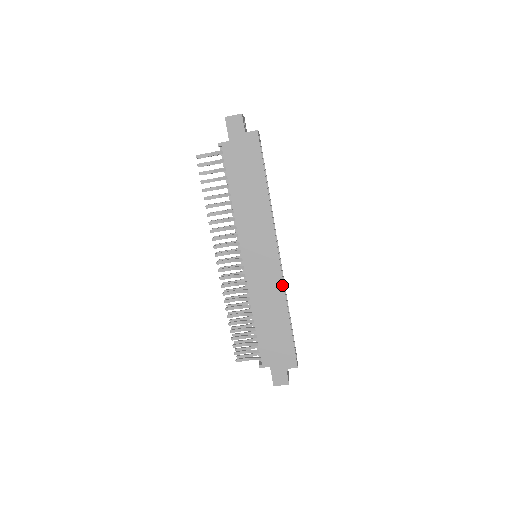
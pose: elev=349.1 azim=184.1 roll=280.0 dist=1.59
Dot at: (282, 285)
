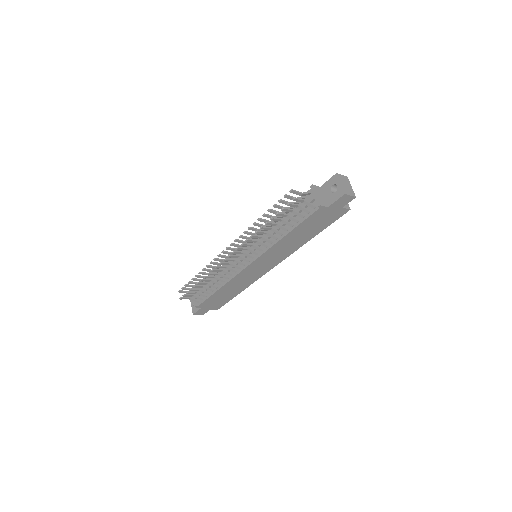
Dot at: (257, 279)
